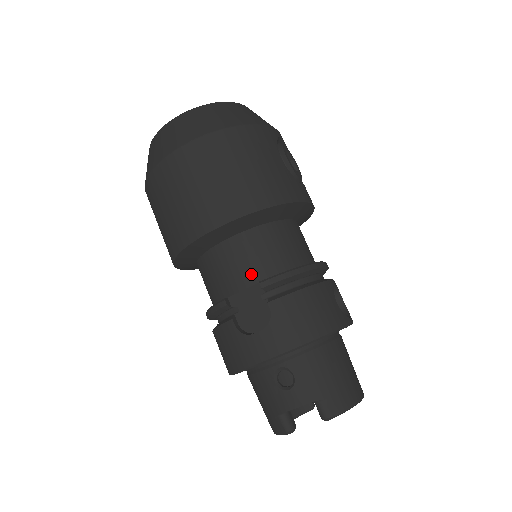
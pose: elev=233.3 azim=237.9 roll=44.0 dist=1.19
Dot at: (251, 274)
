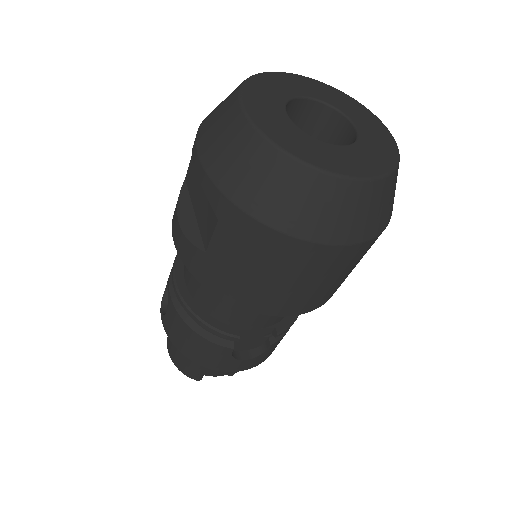
Dot at: (272, 321)
